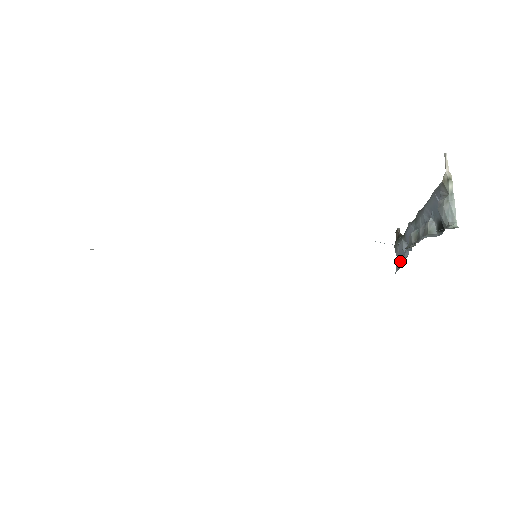
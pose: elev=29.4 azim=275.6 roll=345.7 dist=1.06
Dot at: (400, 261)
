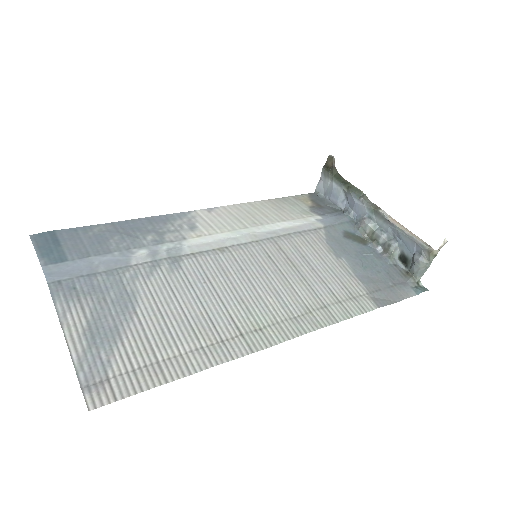
Dot at: (328, 195)
